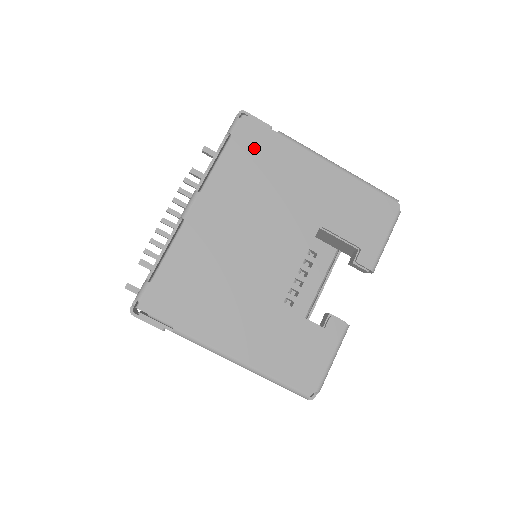
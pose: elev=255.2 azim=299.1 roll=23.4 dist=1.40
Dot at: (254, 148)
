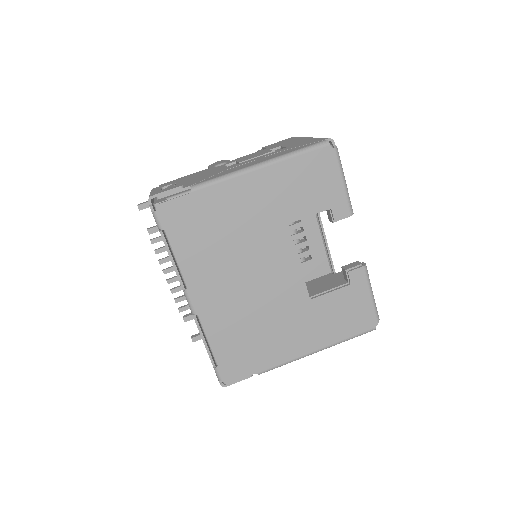
Dot at: (188, 221)
